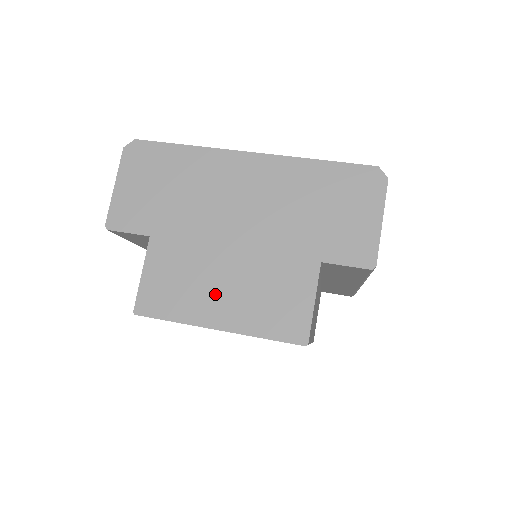
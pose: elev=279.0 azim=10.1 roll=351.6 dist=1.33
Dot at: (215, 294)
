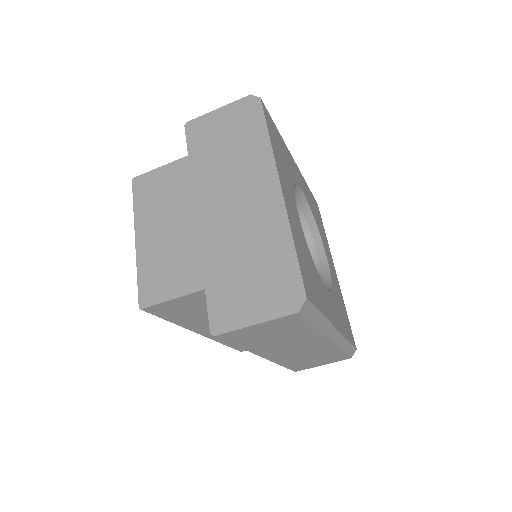
Dot at: (159, 224)
